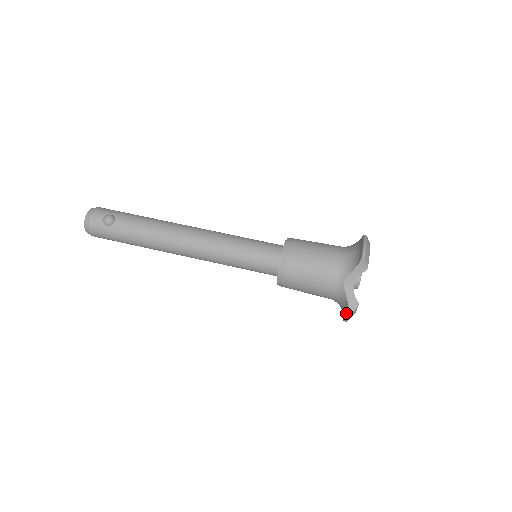
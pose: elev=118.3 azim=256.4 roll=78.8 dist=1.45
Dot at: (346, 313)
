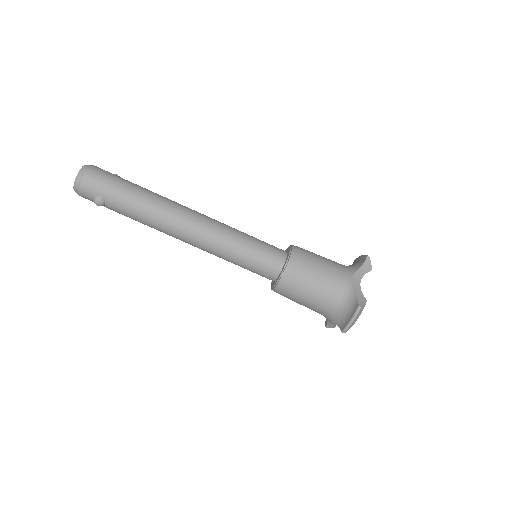
Dot at: (326, 320)
